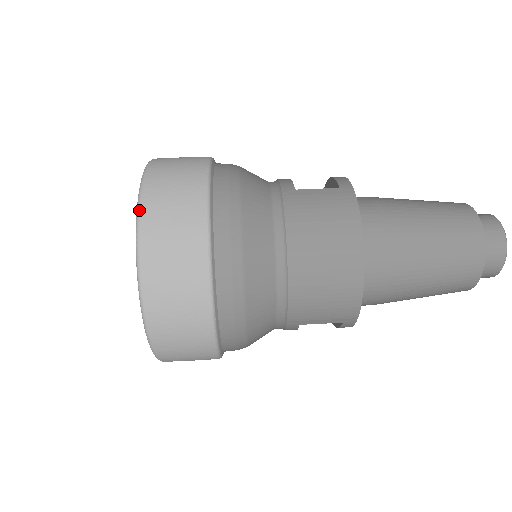
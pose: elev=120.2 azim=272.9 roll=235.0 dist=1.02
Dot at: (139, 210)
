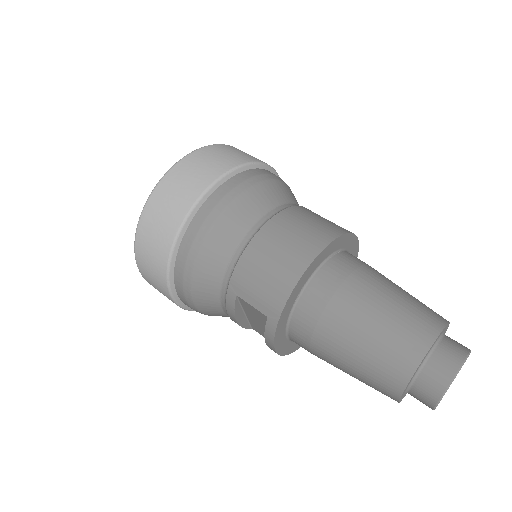
Dot at: occluded
